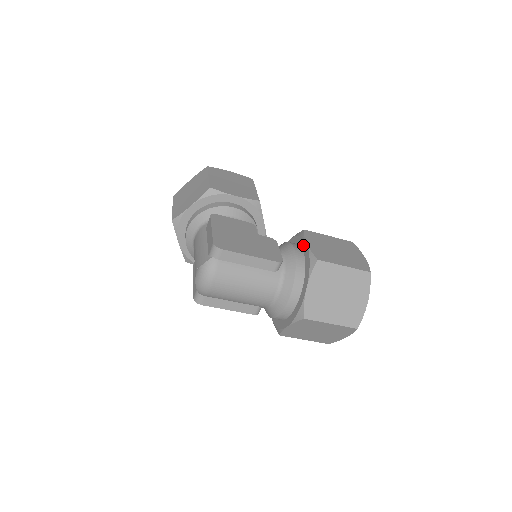
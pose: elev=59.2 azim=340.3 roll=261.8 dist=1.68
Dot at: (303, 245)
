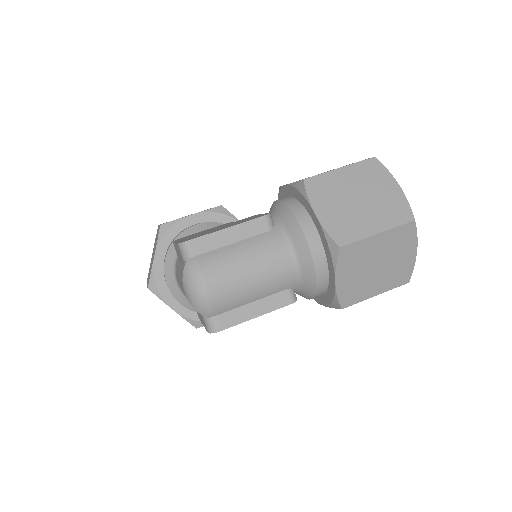
Dot at: (285, 192)
